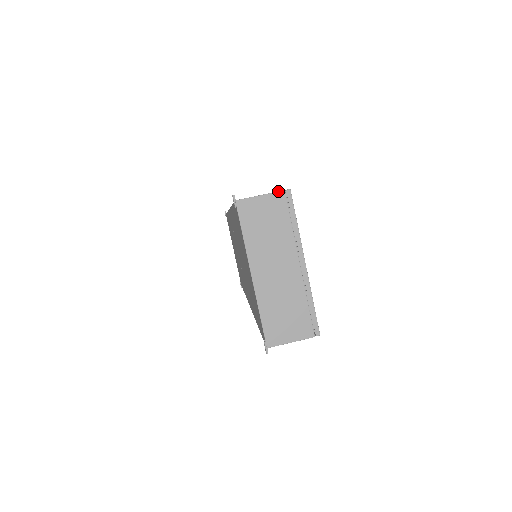
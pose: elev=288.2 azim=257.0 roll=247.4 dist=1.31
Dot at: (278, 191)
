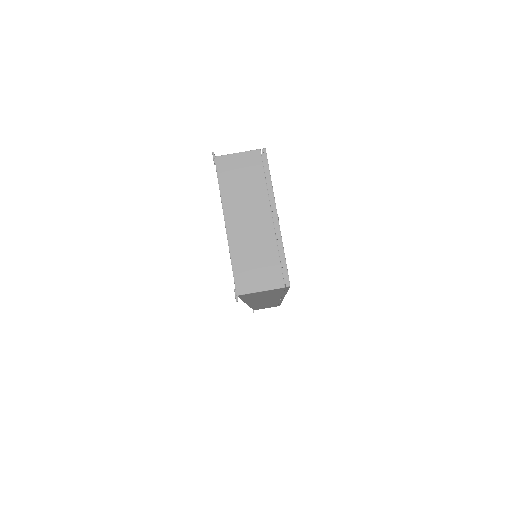
Dot at: occluded
